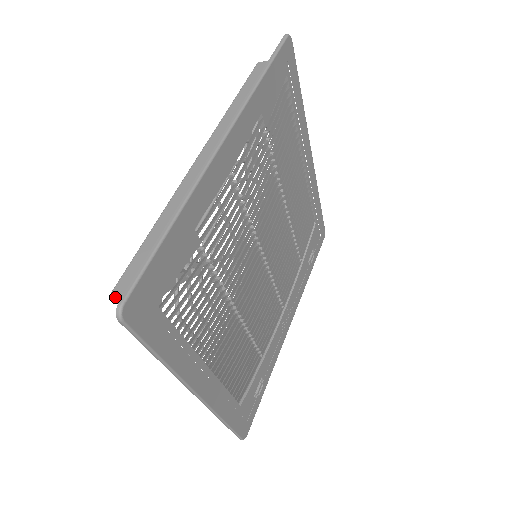
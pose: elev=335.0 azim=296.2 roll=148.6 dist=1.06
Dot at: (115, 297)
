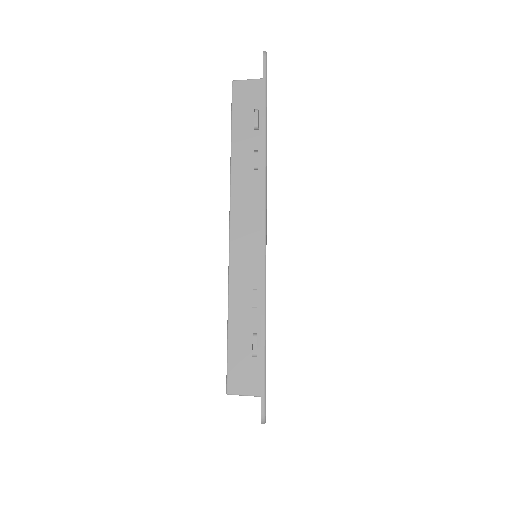
Dot at: (230, 394)
